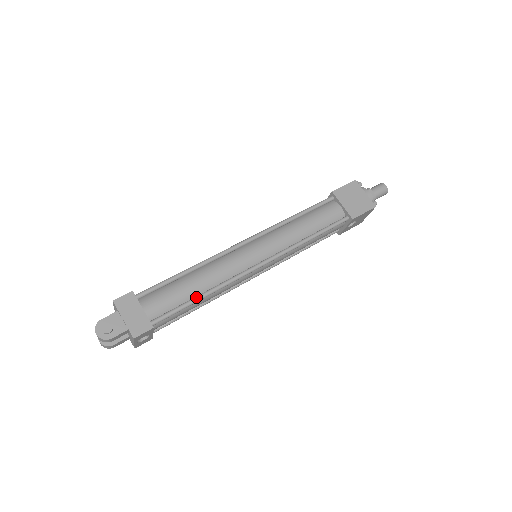
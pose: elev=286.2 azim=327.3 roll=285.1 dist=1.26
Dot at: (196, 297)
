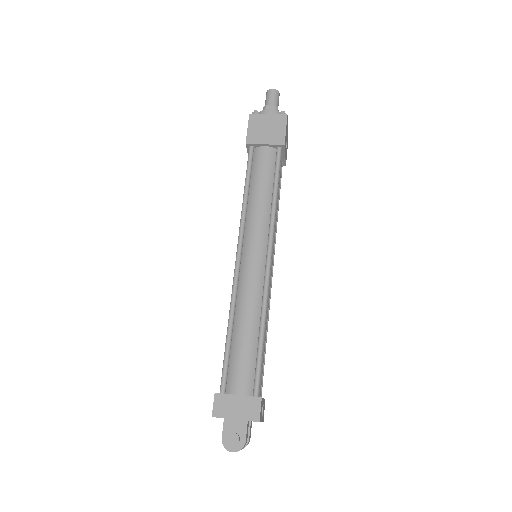
Dot at: (259, 339)
